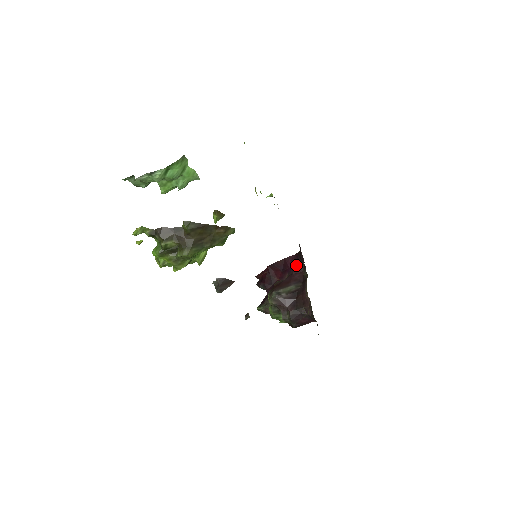
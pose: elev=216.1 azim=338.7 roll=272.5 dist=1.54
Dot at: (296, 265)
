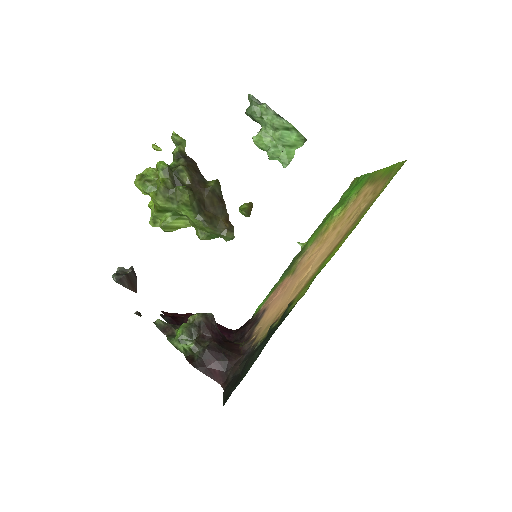
Dot at: (226, 334)
